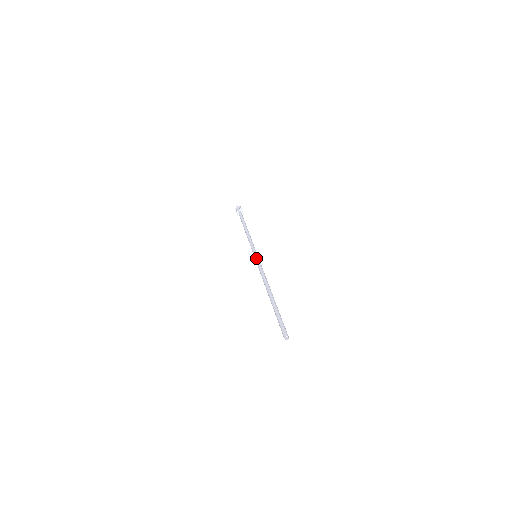
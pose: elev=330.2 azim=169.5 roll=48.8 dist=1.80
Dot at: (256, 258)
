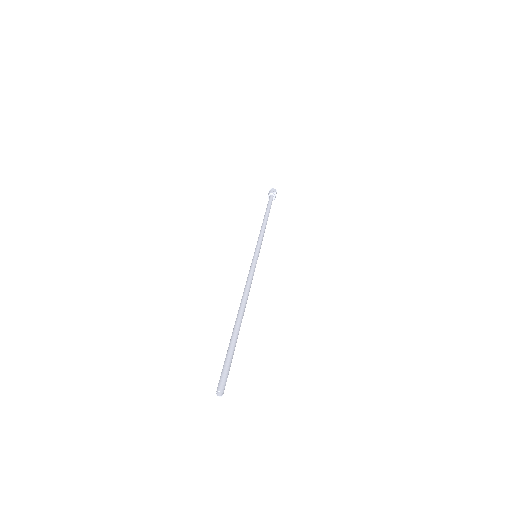
Dot at: (253, 259)
